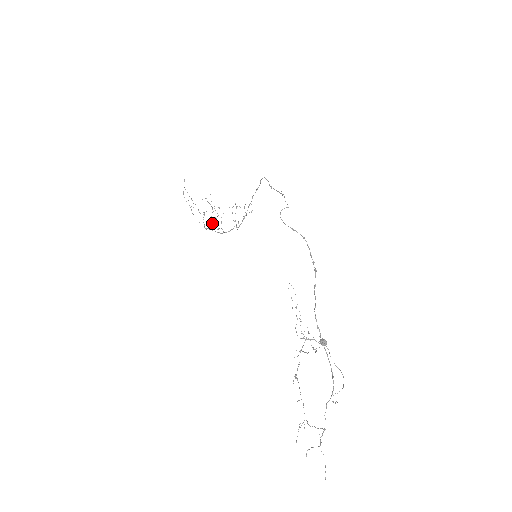
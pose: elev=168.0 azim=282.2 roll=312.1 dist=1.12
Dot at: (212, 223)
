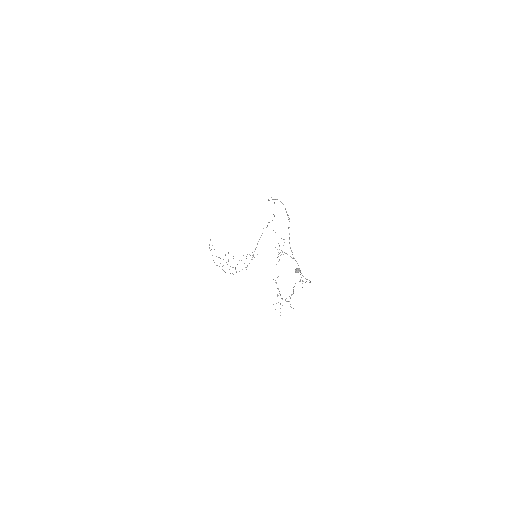
Dot at: occluded
